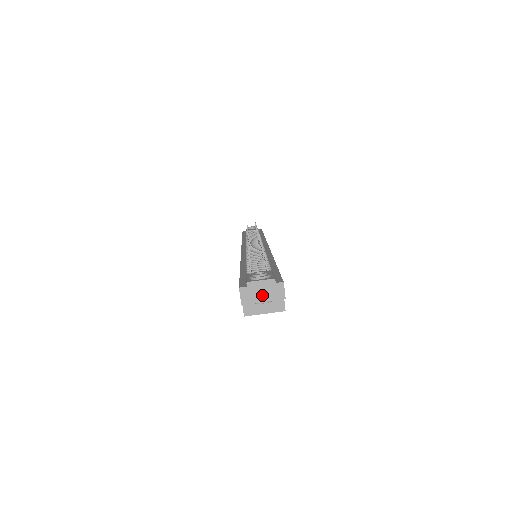
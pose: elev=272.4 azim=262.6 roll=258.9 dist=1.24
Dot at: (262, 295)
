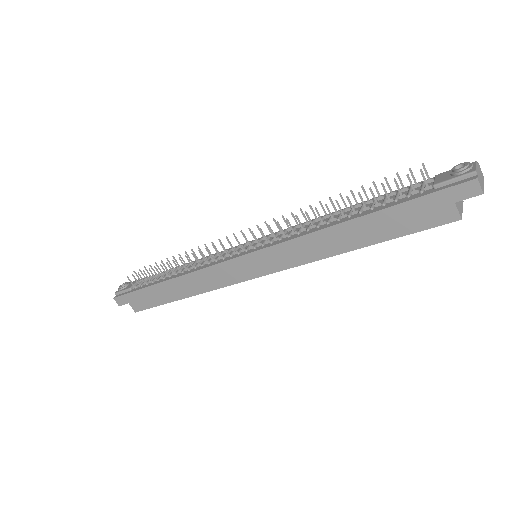
Dot at: (481, 179)
